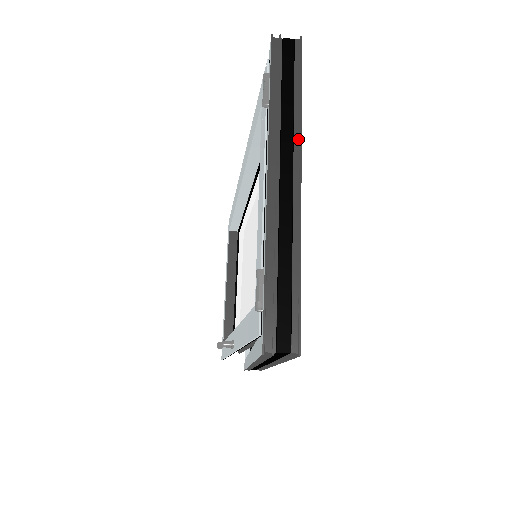
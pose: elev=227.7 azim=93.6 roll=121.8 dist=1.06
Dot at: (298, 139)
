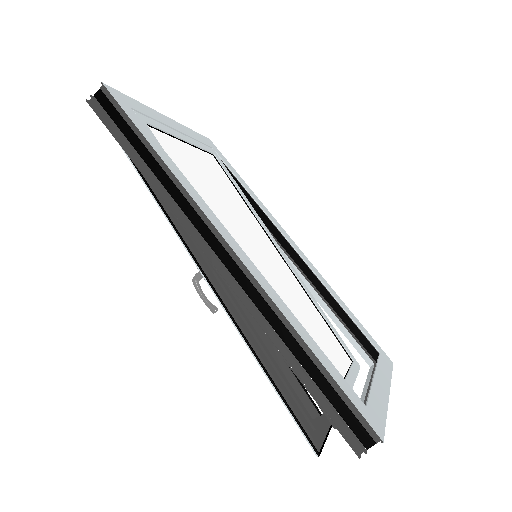
Dot at: occluded
